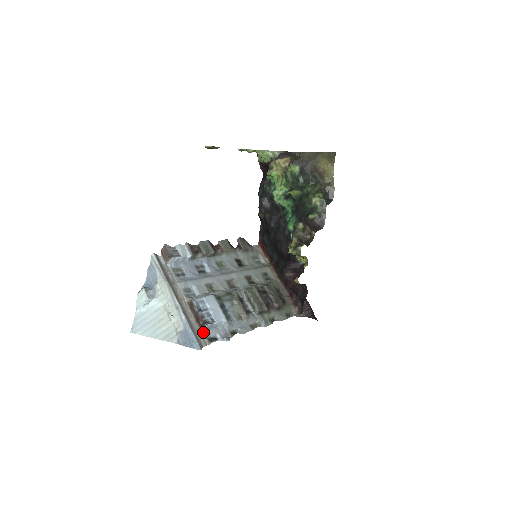
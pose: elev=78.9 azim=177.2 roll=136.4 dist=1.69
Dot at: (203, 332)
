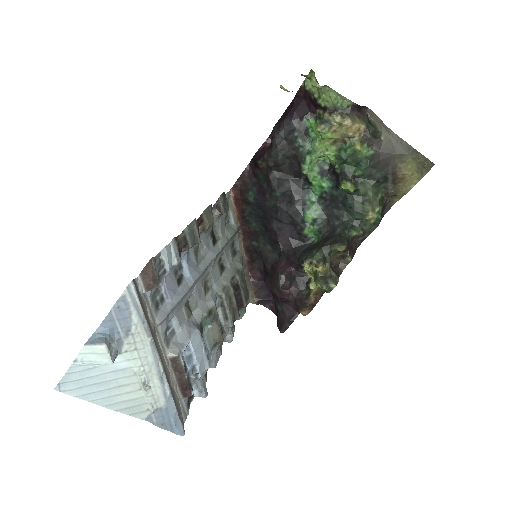
Dot at: (184, 399)
